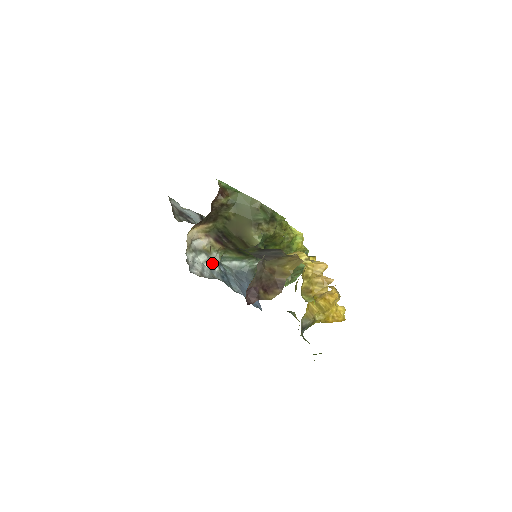
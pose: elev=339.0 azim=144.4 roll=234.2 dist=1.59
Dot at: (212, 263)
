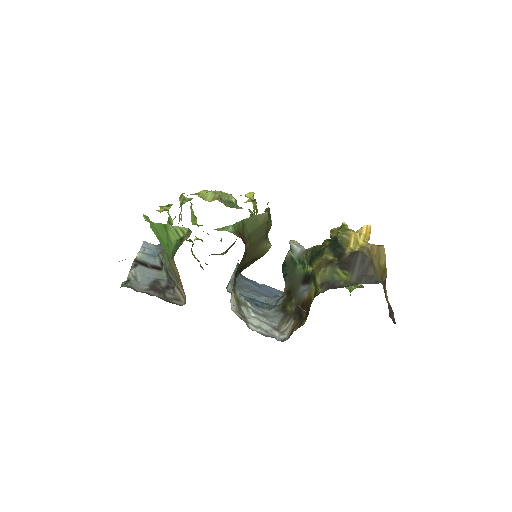
Dot at: (245, 305)
